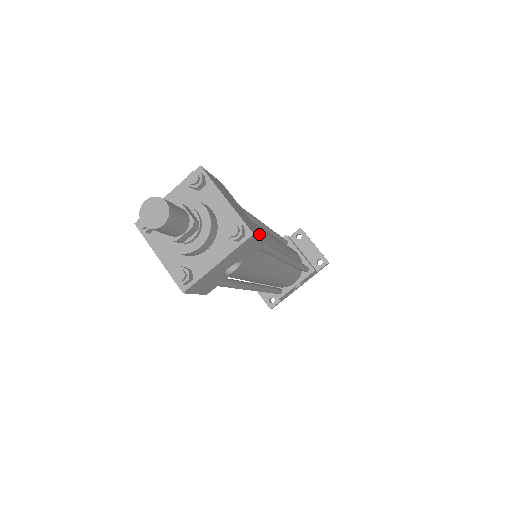
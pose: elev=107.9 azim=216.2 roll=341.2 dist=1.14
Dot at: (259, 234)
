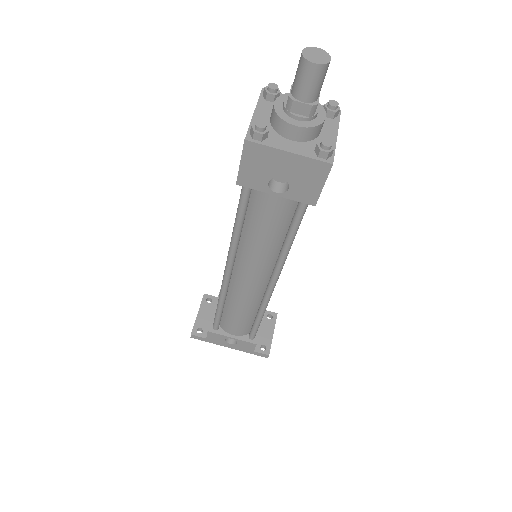
Dot at: (323, 186)
